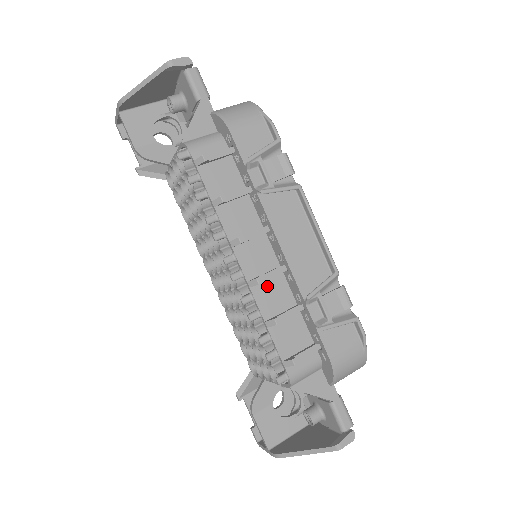
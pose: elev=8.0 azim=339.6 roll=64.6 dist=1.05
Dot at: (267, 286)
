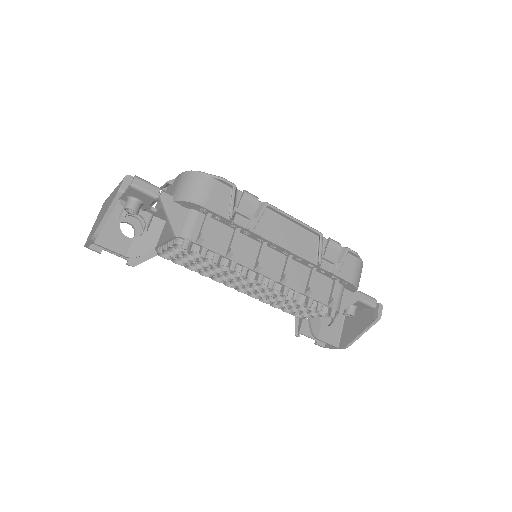
Dot at: (290, 274)
